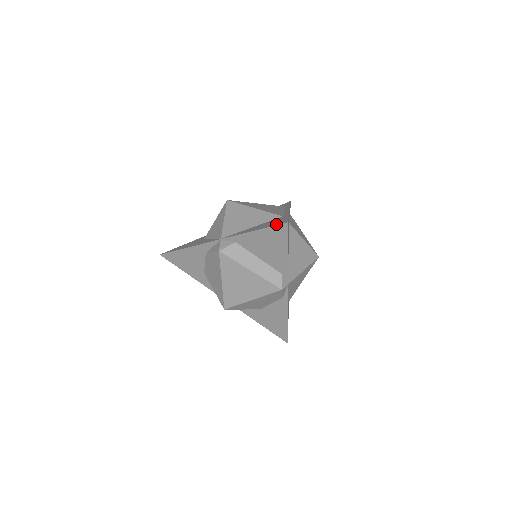
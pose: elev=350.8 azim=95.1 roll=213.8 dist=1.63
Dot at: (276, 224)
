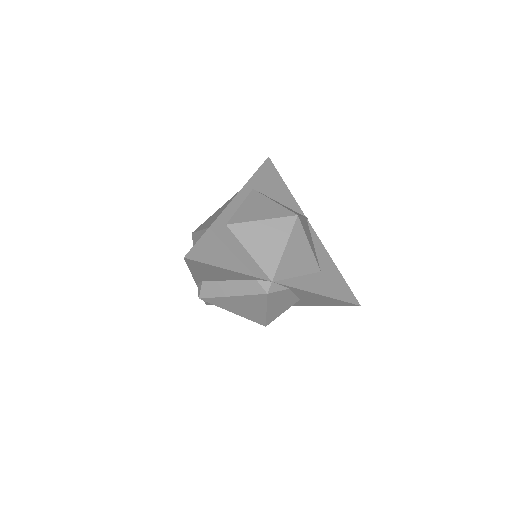
Dot at: occluded
